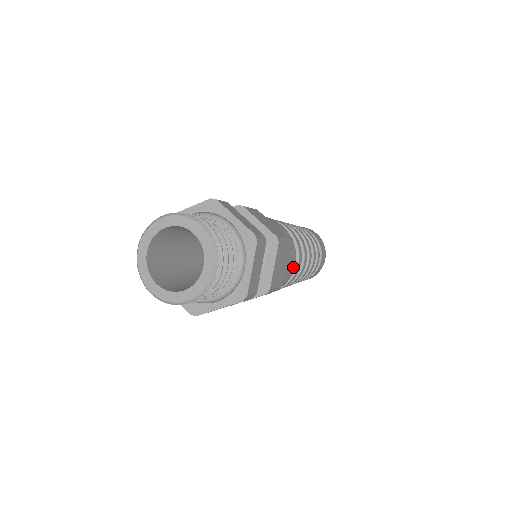
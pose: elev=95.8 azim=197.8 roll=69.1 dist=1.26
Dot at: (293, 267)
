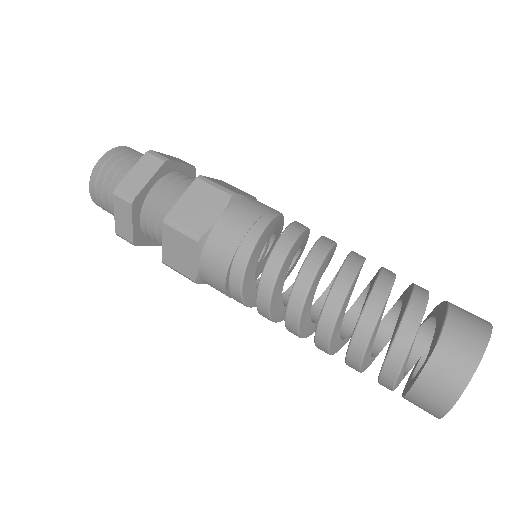
Dot at: (249, 239)
